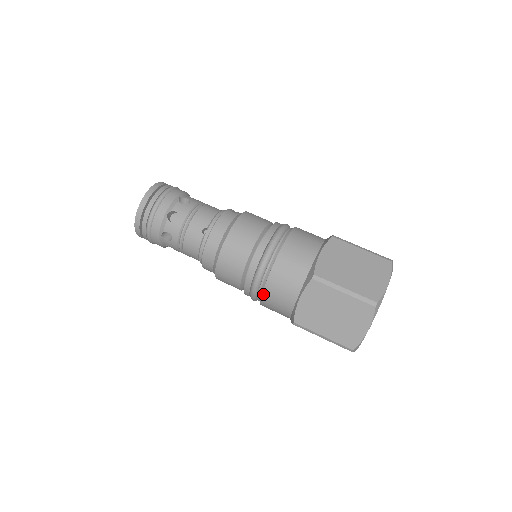
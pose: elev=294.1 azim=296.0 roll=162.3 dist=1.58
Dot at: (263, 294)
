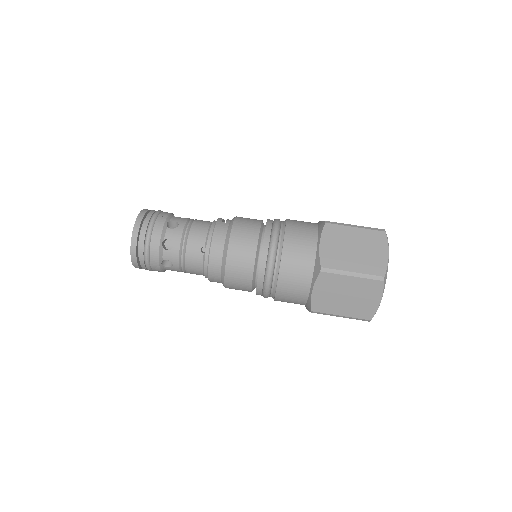
Dot at: (276, 294)
